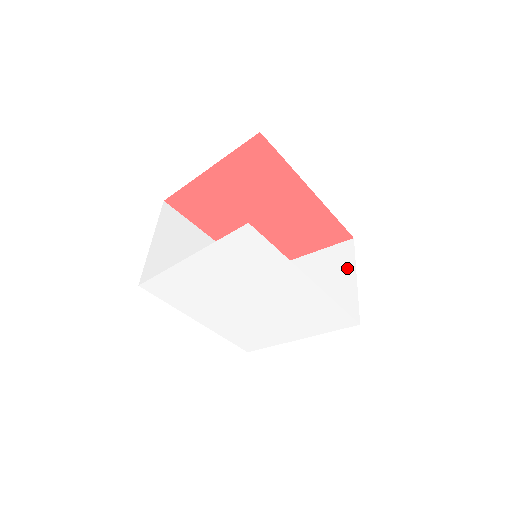
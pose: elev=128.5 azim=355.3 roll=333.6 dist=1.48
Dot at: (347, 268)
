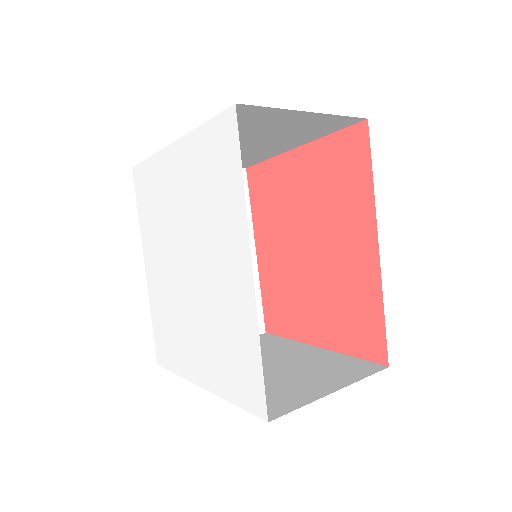
Dot at: (341, 379)
